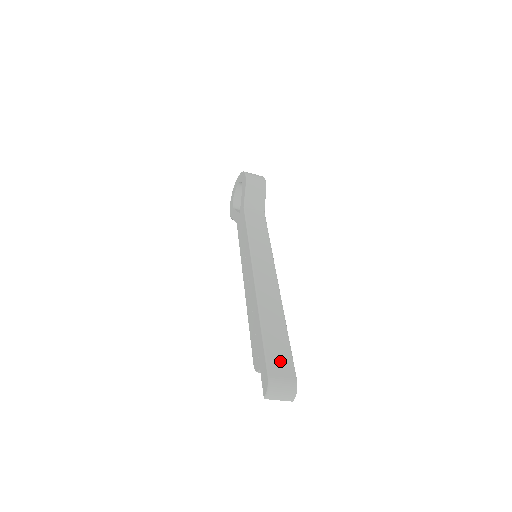
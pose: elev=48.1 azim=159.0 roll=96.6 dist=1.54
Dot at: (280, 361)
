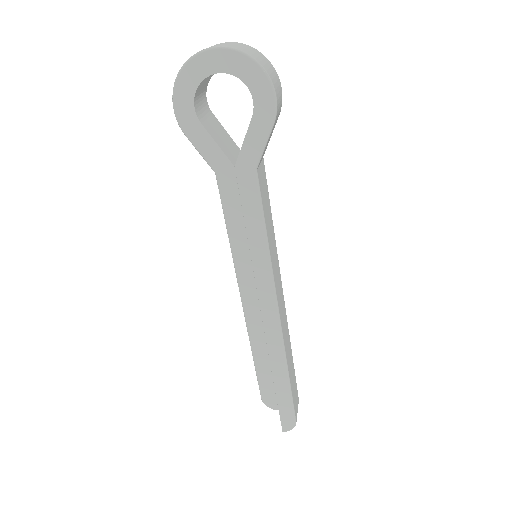
Dot at: (296, 397)
